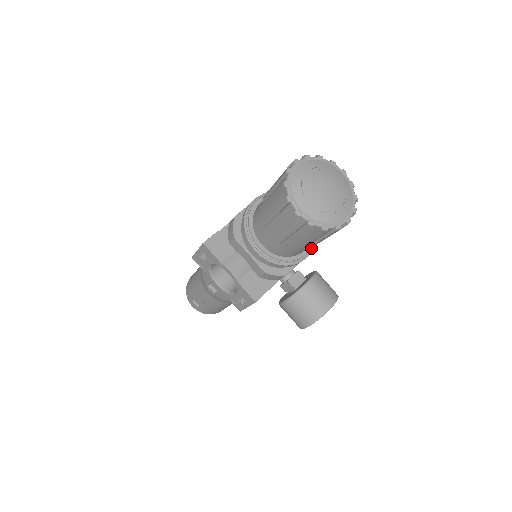
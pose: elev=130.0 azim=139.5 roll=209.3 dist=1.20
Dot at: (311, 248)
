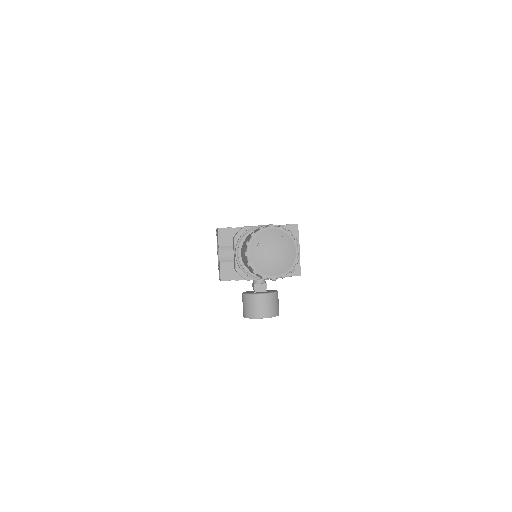
Dot at: occluded
